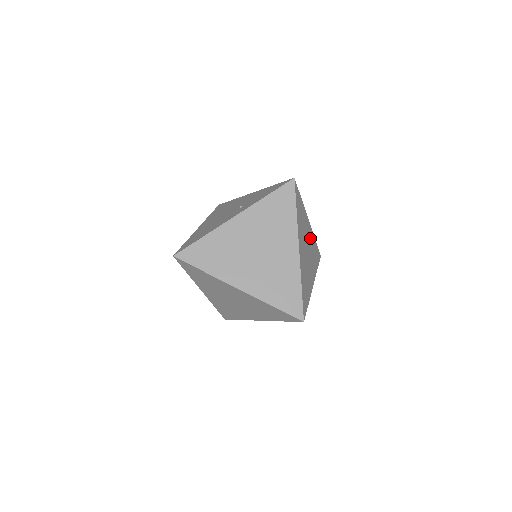
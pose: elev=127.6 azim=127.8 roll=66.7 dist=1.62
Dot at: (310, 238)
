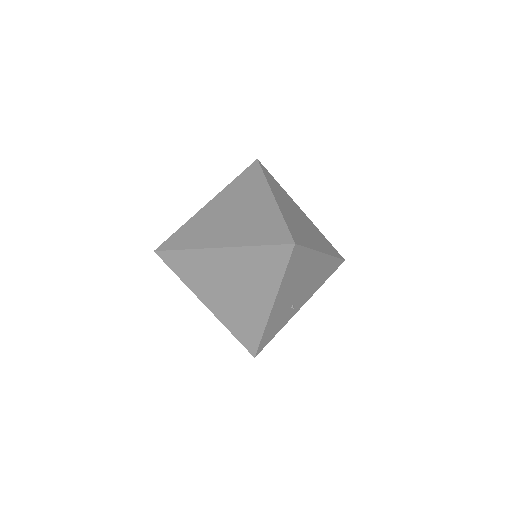
Dot at: (307, 221)
